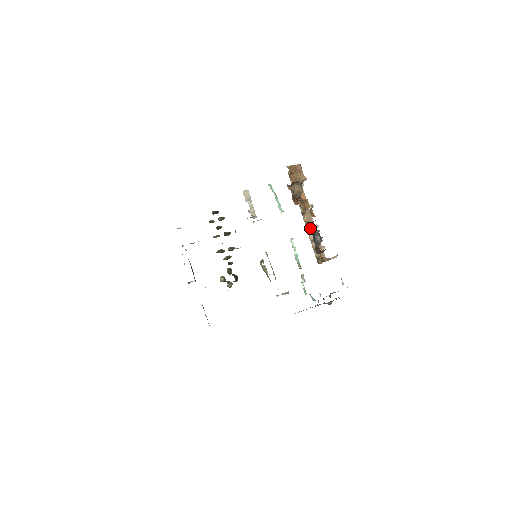
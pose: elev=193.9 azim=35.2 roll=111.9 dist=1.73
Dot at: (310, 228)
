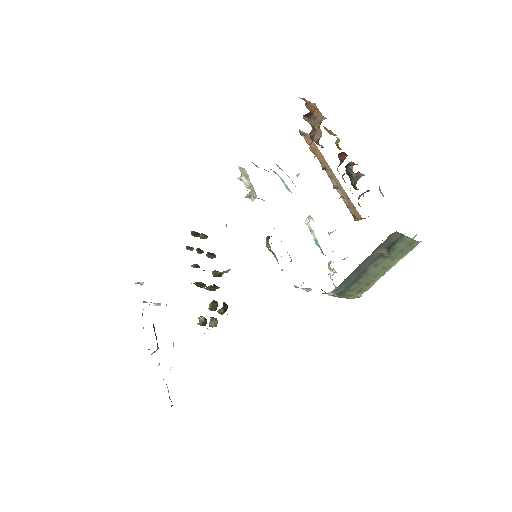
Dot at: (338, 171)
